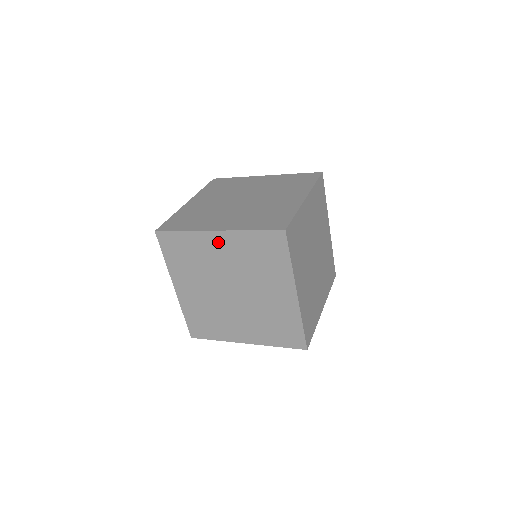
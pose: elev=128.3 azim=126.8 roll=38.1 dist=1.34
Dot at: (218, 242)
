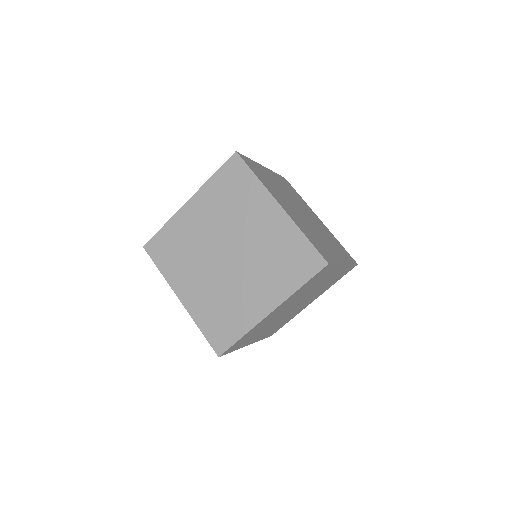
Dot at: (275, 312)
